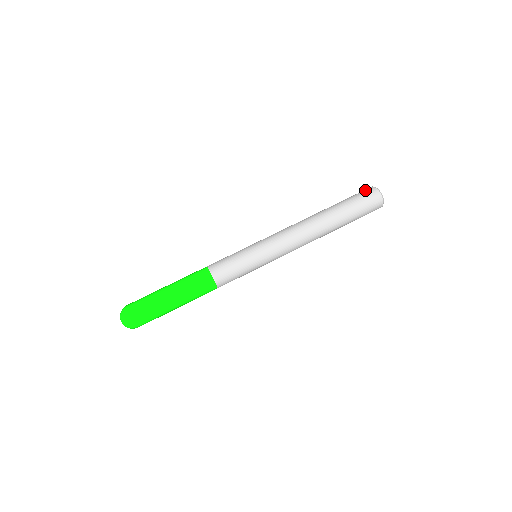
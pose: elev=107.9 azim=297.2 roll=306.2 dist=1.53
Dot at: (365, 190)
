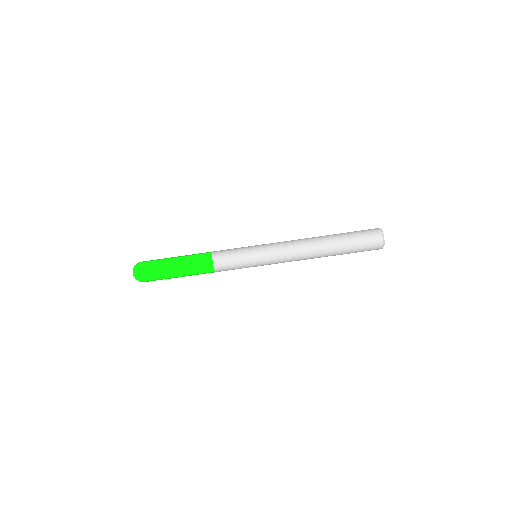
Dot at: (371, 229)
